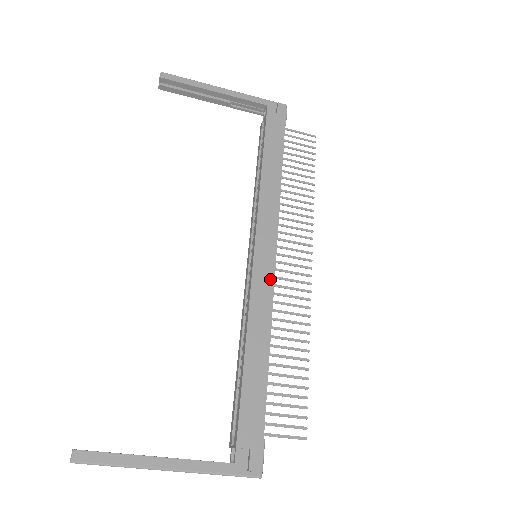
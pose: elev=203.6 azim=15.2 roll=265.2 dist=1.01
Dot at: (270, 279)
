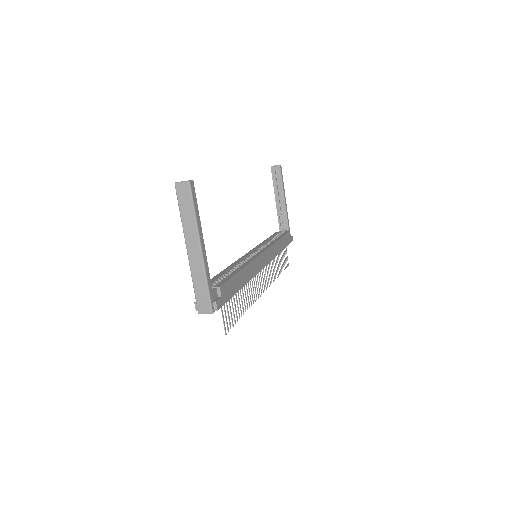
Dot at: (260, 268)
